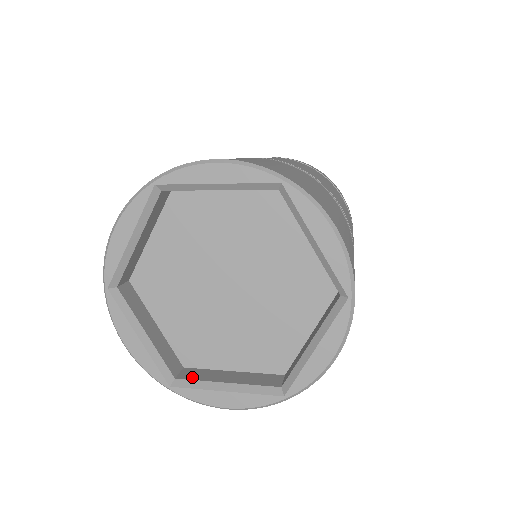
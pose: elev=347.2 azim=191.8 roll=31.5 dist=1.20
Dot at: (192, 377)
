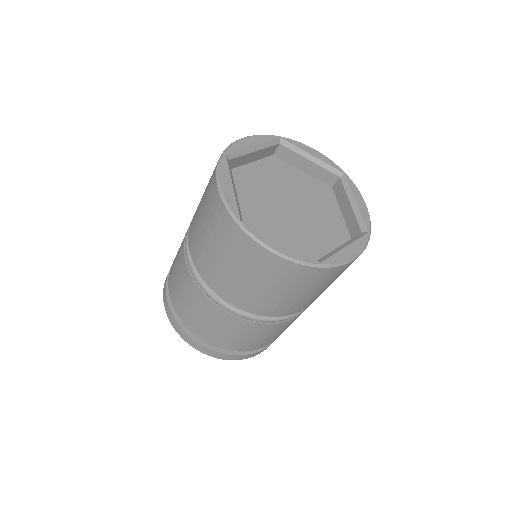
Dot at: occluded
